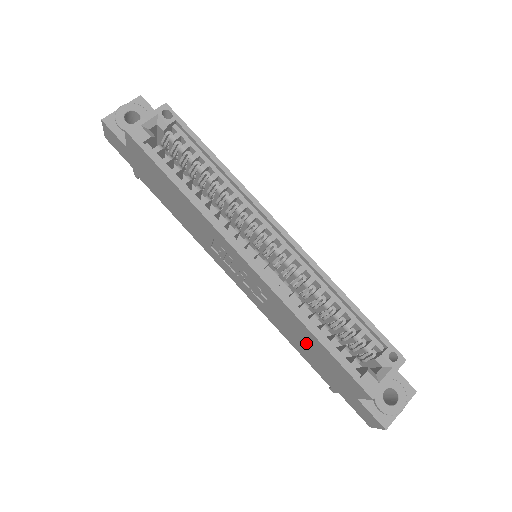
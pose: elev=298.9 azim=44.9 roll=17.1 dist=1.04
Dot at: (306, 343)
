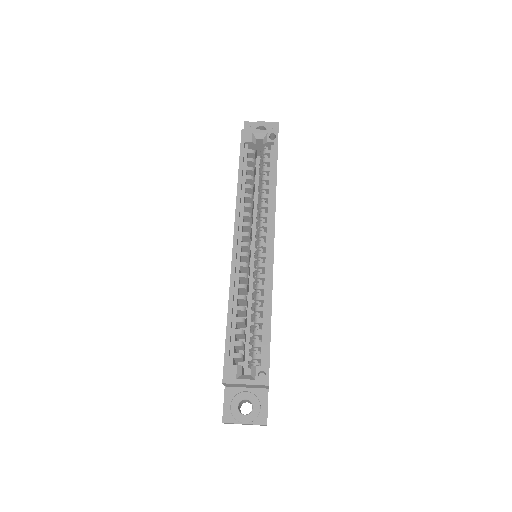
Dot at: occluded
